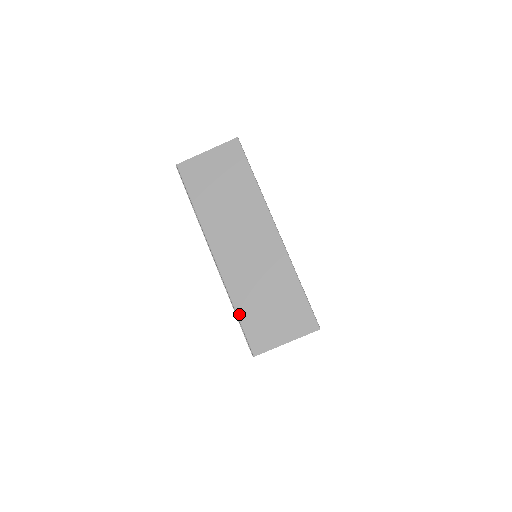
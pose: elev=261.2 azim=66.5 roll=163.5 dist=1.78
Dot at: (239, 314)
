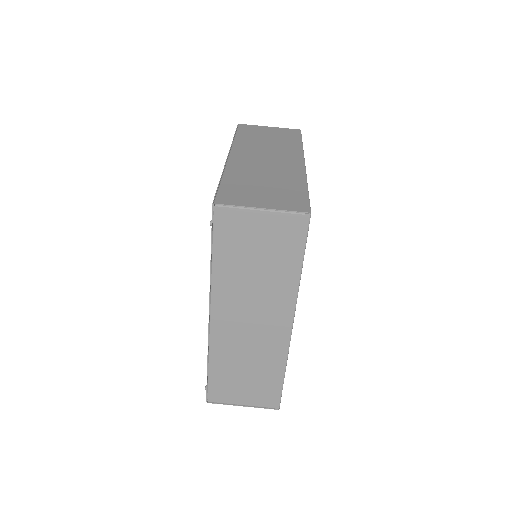
Dot at: (224, 180)
